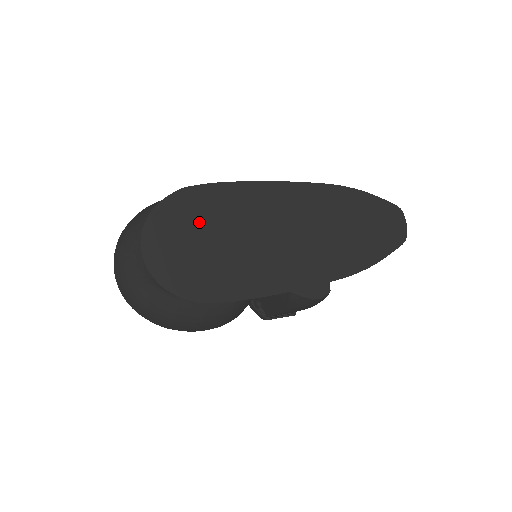
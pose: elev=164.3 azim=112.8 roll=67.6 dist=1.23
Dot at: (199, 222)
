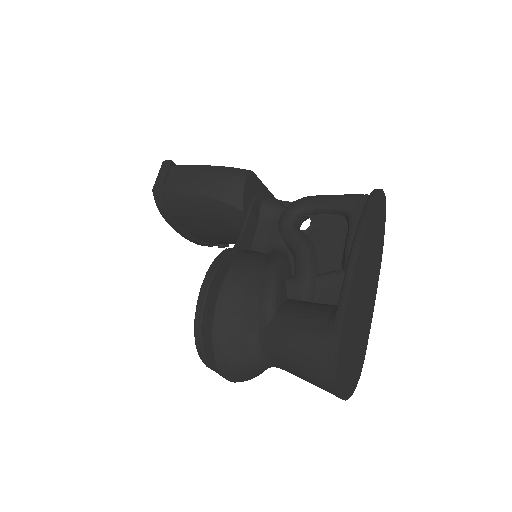
Dot at: (347, 353)
